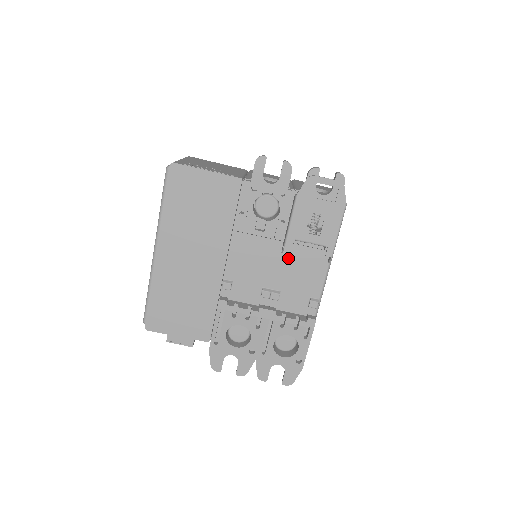
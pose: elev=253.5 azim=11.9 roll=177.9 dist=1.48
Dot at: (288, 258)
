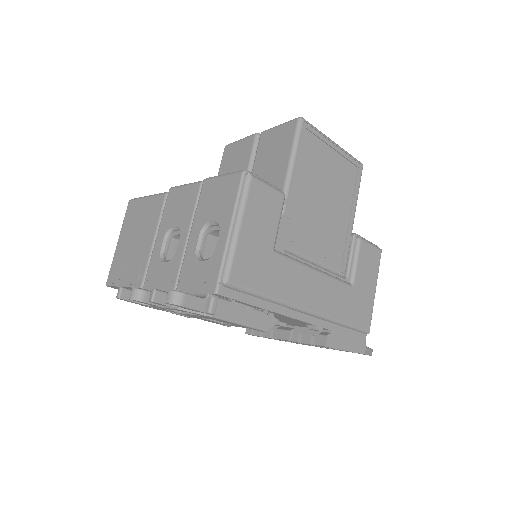
Dot at: occluded
